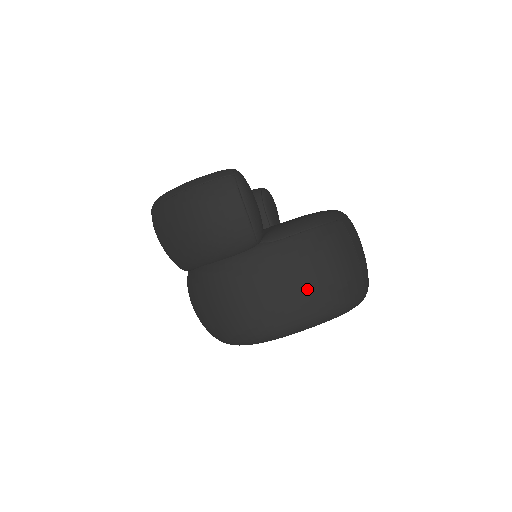
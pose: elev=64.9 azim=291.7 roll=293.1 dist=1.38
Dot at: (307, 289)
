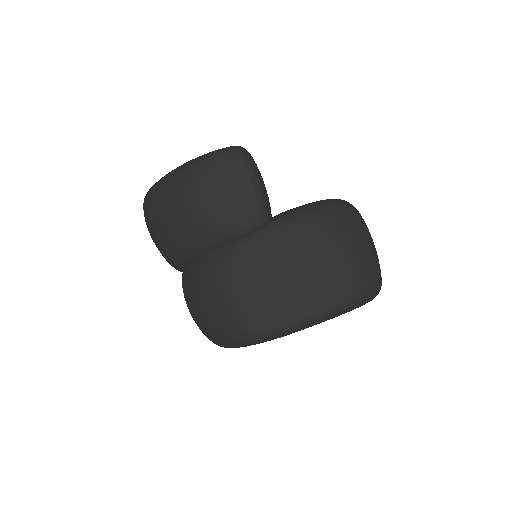
Dot at: (322, 274)
